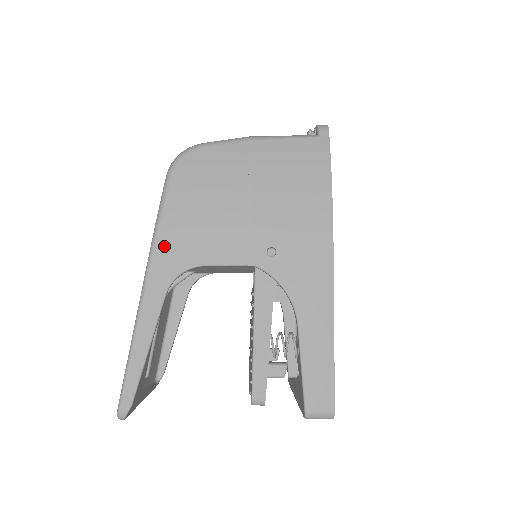
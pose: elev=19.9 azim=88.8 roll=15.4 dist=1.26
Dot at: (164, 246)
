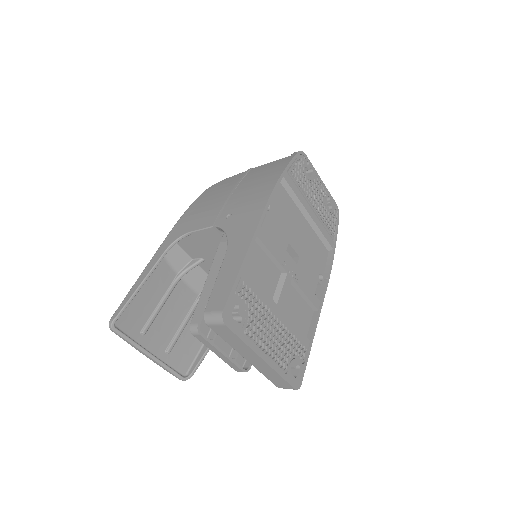
Dot at: (177, 227)
